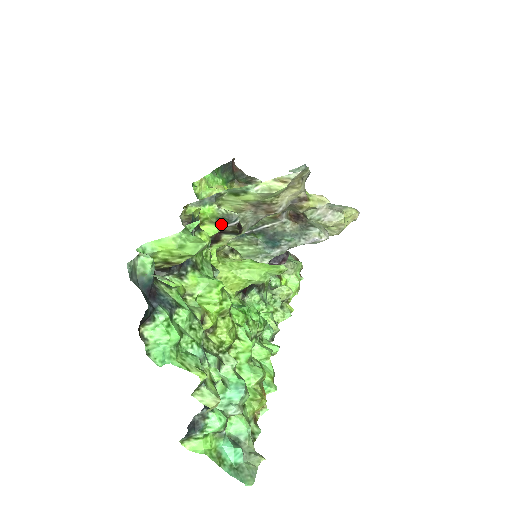
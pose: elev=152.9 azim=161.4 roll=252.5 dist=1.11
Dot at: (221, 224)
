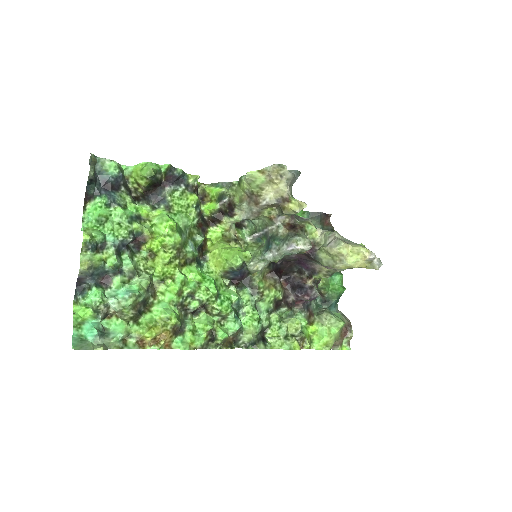
Dot at: (219, 202)
